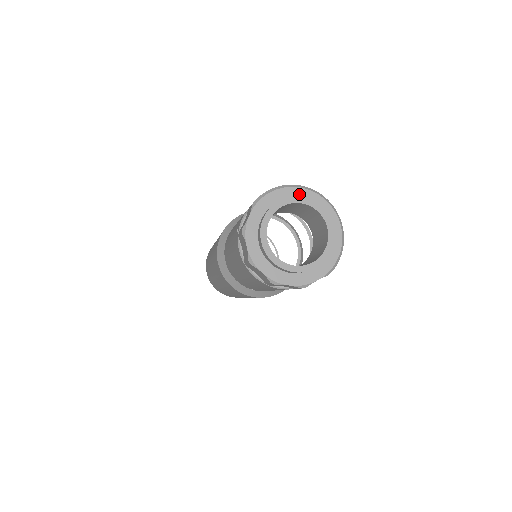
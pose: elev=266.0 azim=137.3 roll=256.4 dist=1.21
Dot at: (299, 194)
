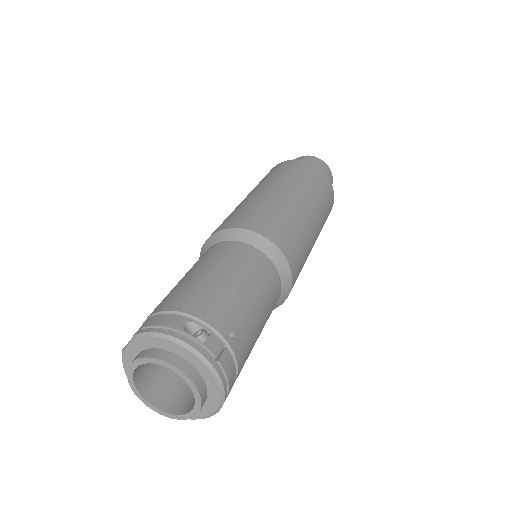
Dot at: (180, 351)
